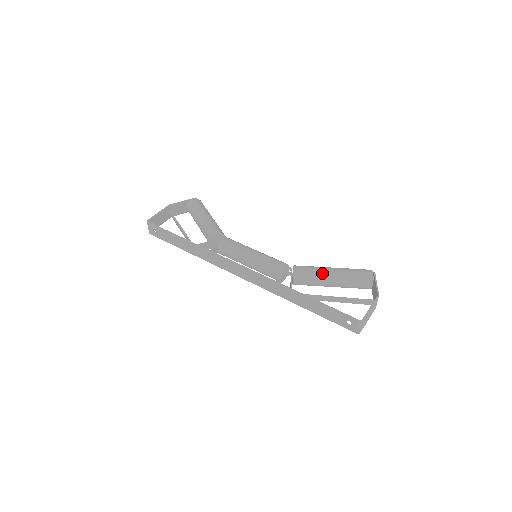
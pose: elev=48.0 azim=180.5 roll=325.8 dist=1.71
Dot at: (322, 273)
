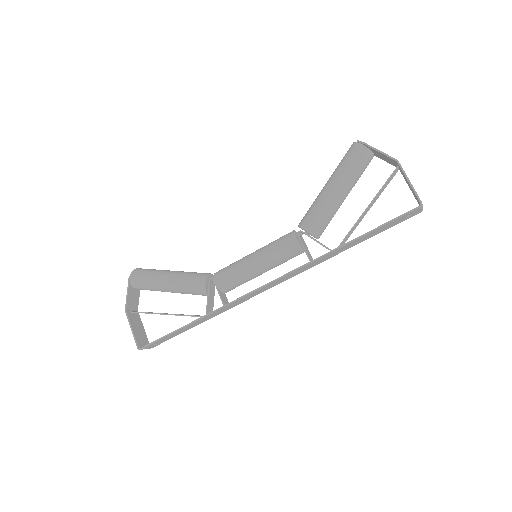
Dot at: (330, 203)
